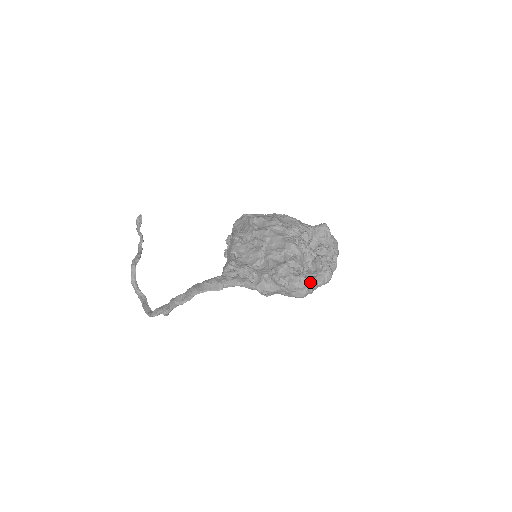
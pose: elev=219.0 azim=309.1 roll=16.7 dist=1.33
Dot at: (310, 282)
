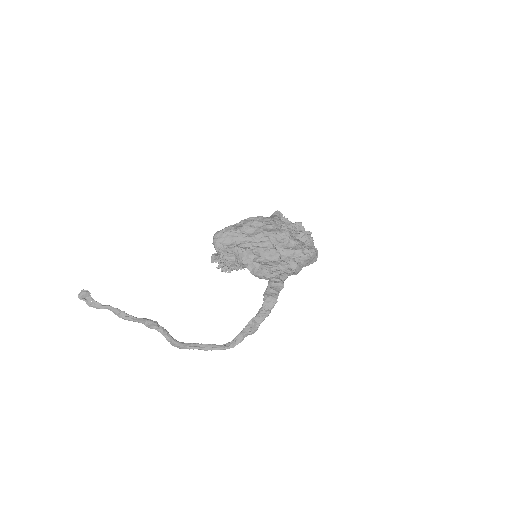
Dot at: (316, 249)
